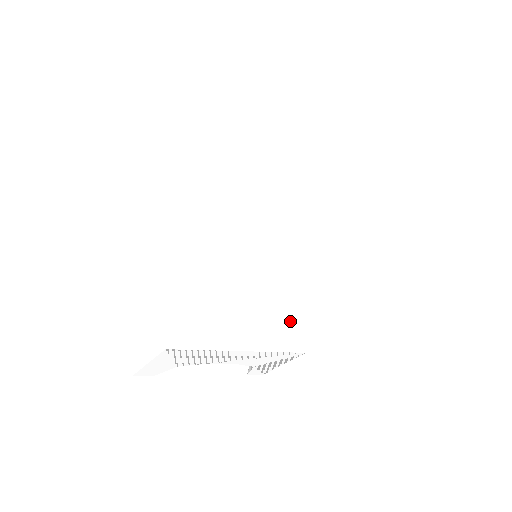
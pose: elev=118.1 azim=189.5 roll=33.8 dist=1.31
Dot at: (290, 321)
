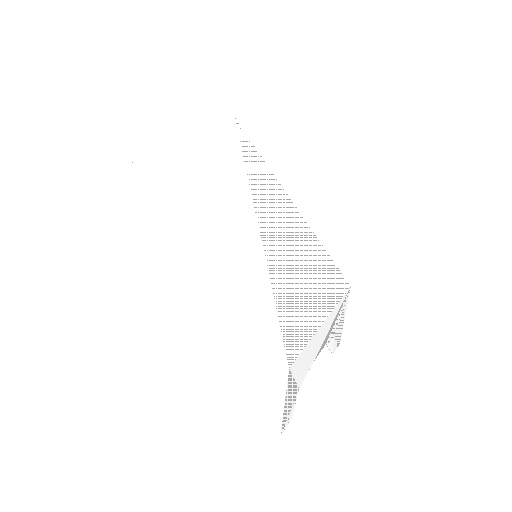
Dot at: (322, 274)
